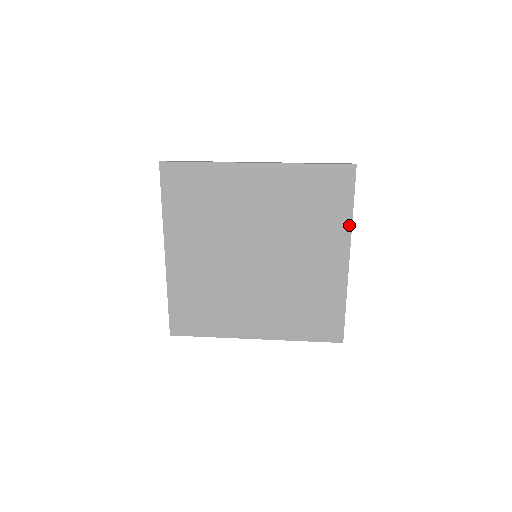
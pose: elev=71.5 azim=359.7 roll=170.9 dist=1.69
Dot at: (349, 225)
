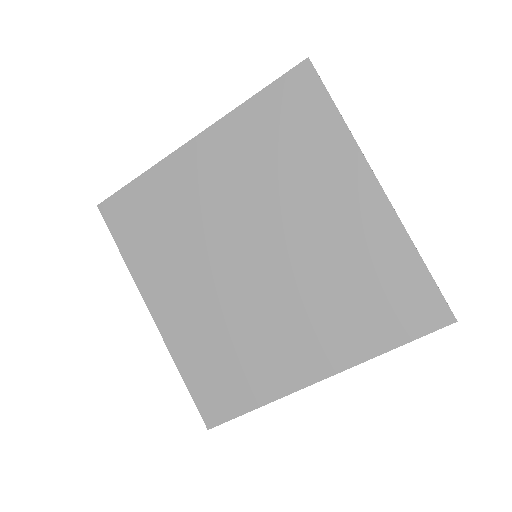
Dot at: (349, 138)
